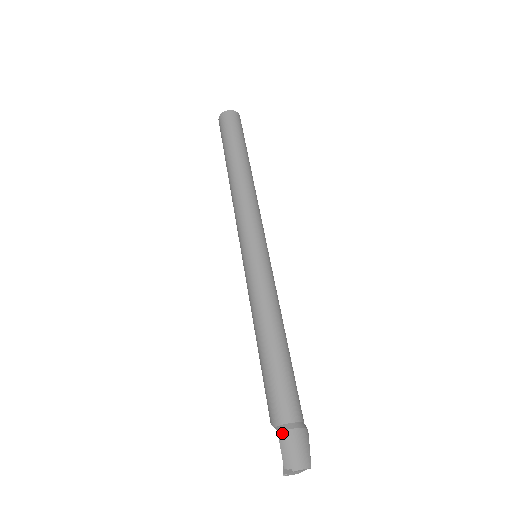
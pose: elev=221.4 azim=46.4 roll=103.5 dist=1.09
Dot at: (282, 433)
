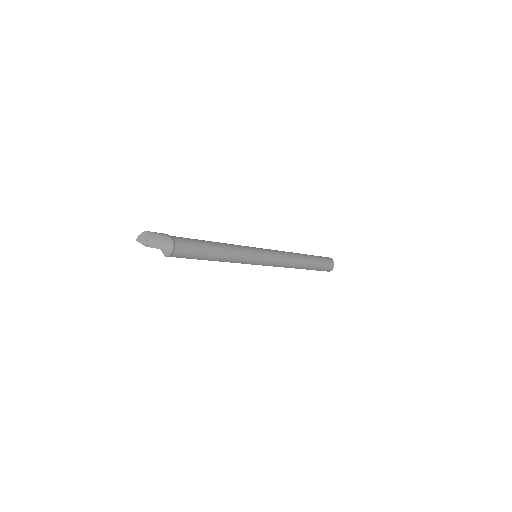
Dot at: occluded
